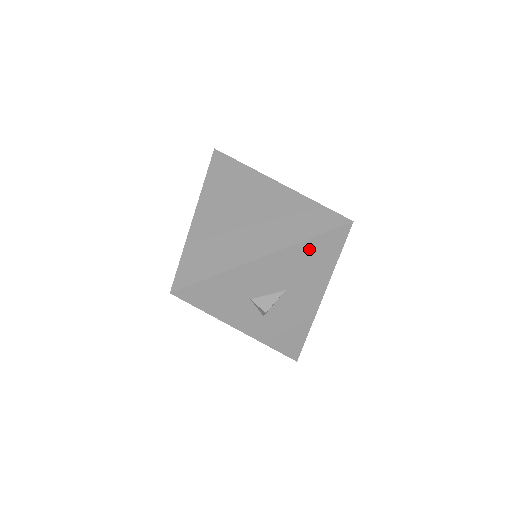
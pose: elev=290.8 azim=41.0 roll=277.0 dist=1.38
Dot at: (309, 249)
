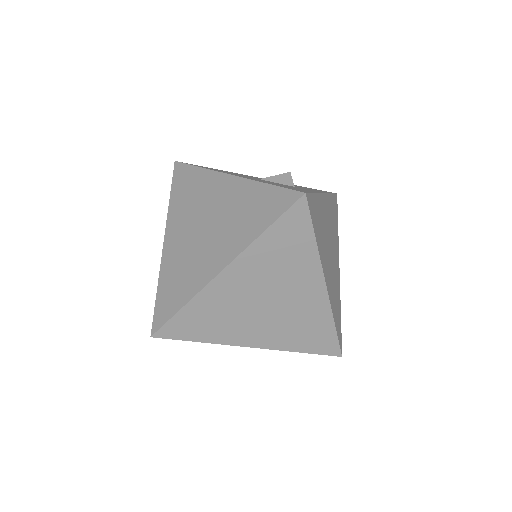
Dot at: occluded
